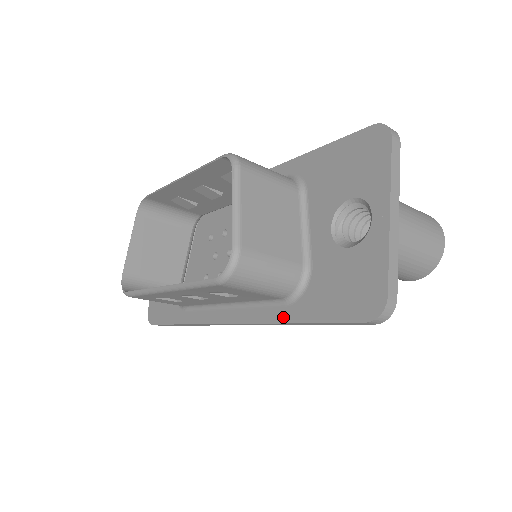
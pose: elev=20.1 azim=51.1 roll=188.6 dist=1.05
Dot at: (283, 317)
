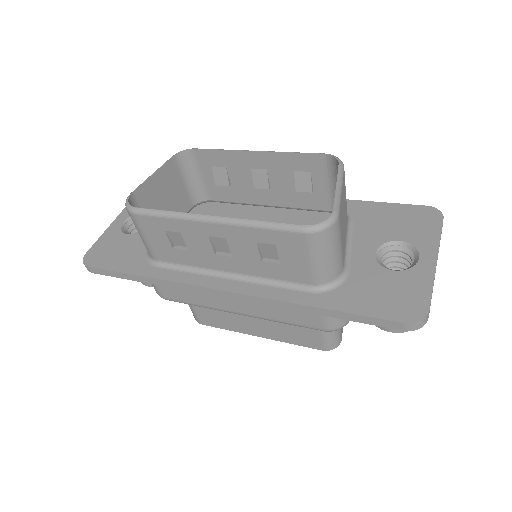
Dot at: (306, 300)
